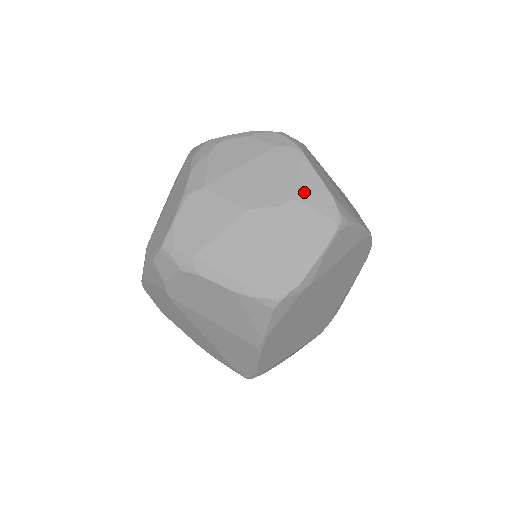
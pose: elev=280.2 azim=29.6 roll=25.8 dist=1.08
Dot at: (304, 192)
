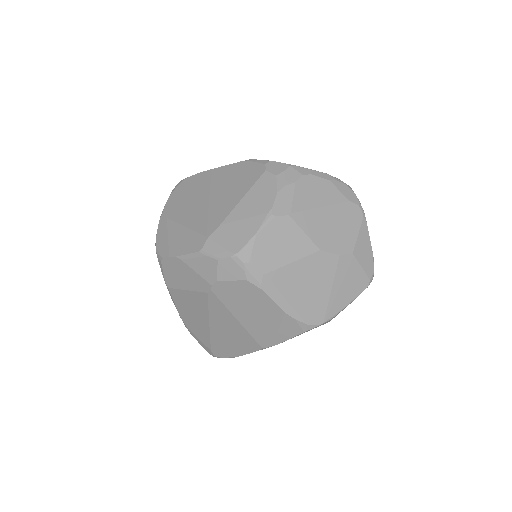
Dot at: (359, 250)
